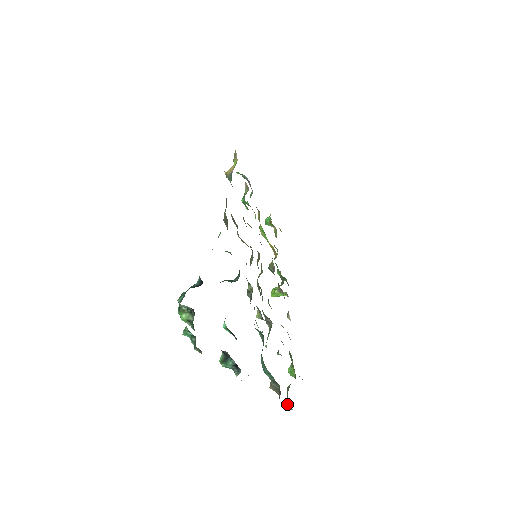
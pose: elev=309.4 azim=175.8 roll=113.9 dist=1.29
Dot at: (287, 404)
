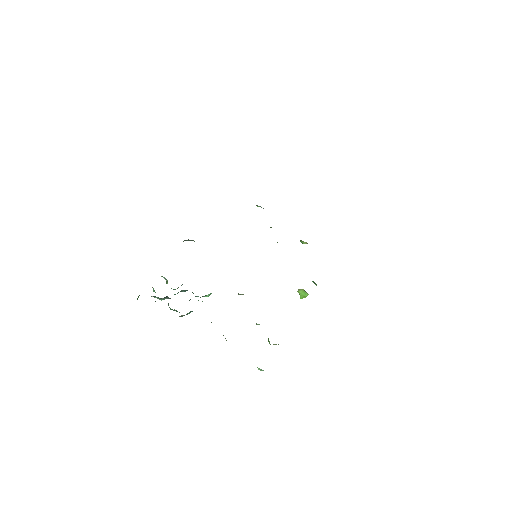
Dot at: occluded
